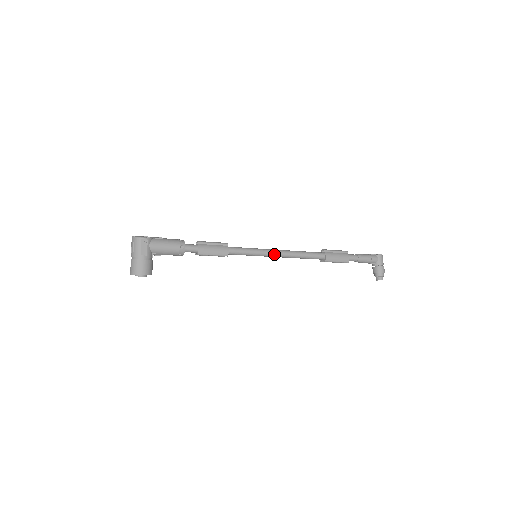
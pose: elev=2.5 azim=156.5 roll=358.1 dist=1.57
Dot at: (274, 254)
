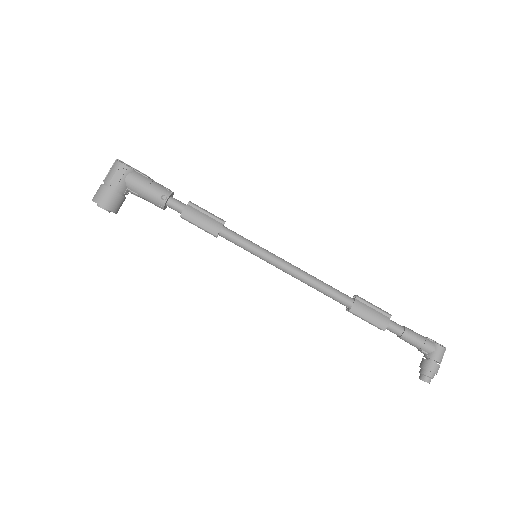
Dot at: (280, 265)
